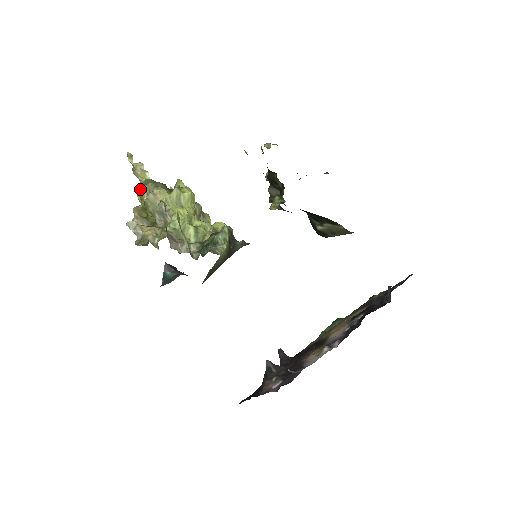
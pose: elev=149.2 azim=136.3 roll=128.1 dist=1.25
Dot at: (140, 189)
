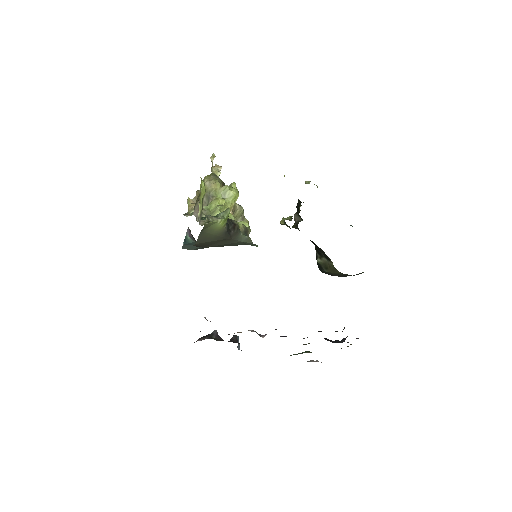
Dot at: (205, 177)
